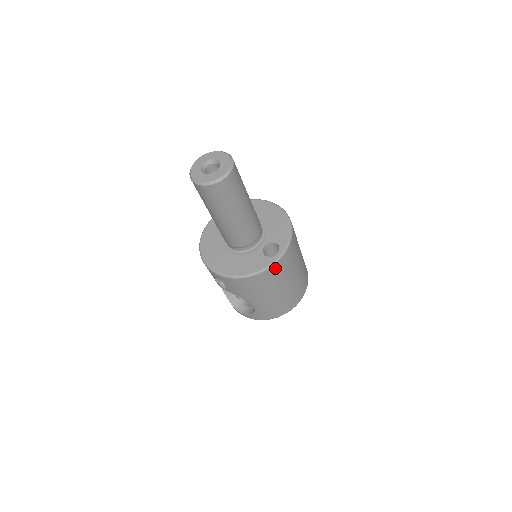
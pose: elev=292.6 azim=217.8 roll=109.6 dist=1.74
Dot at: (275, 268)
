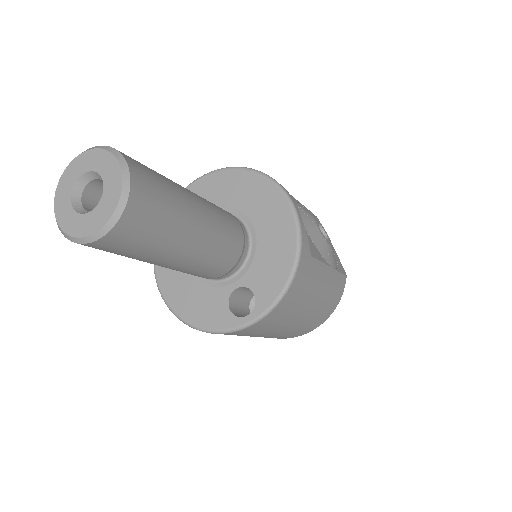
Dot at: (239, 332)
